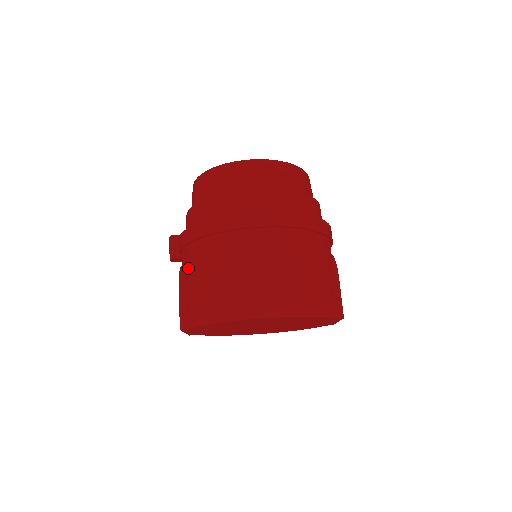
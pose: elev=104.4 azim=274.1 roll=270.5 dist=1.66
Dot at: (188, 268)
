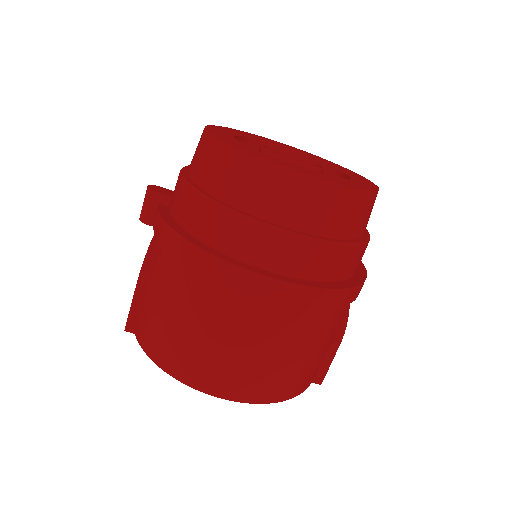
Dot at: (155, 272)
